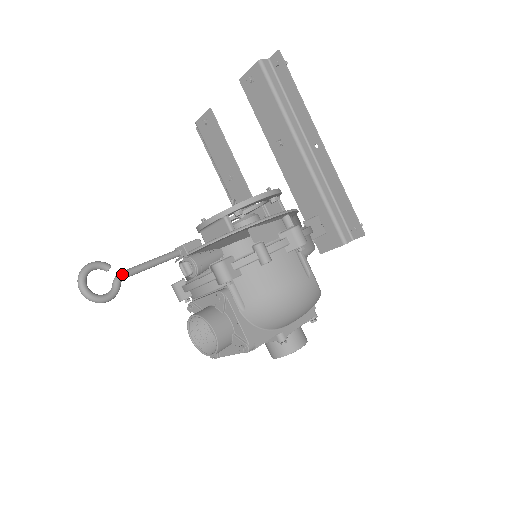
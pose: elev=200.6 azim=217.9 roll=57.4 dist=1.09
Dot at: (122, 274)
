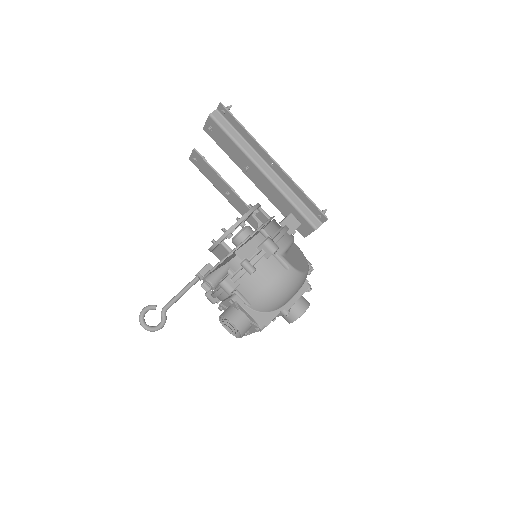
Dot at: (165, 308)
